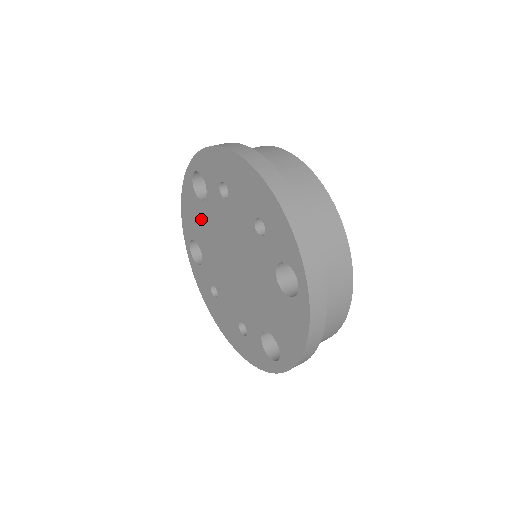
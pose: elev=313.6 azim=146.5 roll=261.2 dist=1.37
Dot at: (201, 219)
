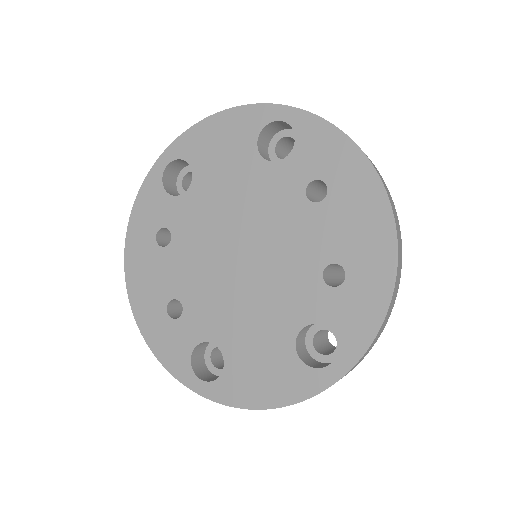
Dot at: (234, 166)
